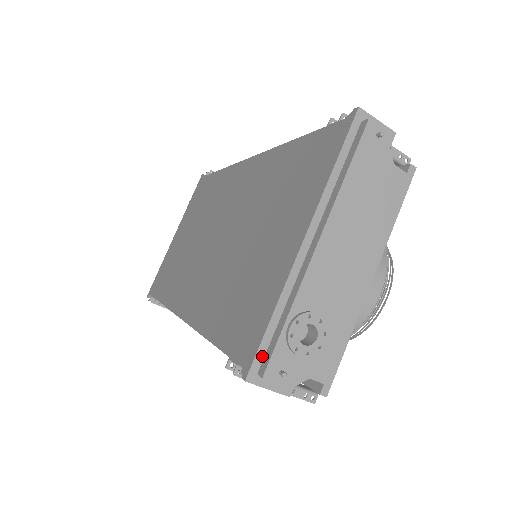
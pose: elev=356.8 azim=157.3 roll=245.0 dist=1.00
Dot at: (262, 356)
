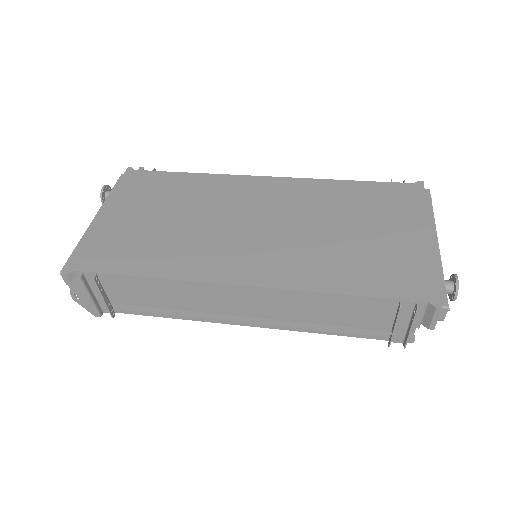
Dot at: (439, 296)
